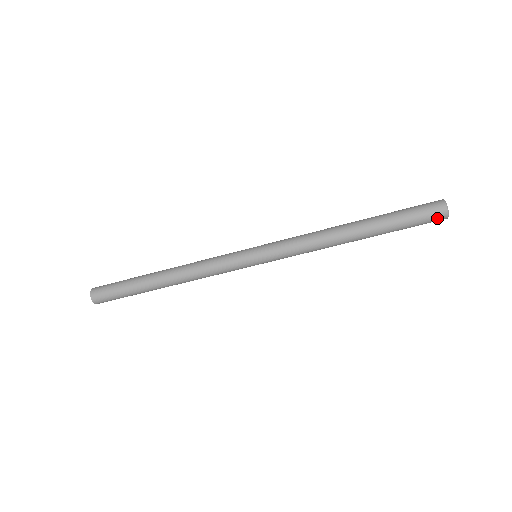
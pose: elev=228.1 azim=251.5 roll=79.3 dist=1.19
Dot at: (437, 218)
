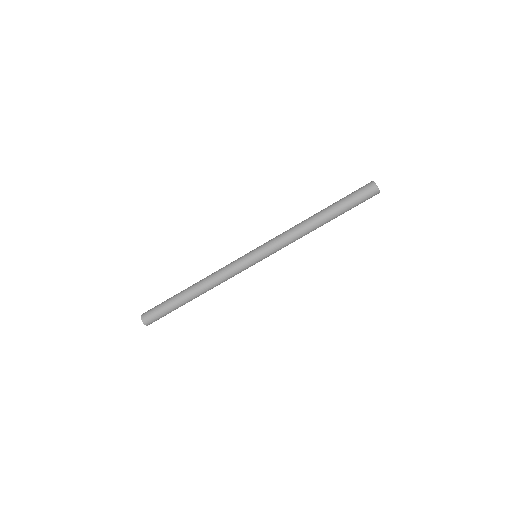
Dot at: (369, 189)
